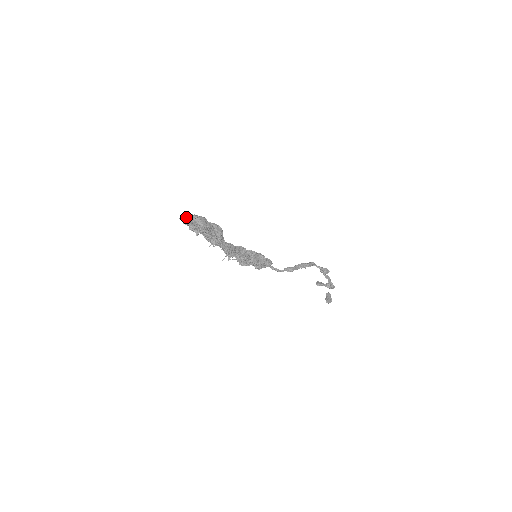
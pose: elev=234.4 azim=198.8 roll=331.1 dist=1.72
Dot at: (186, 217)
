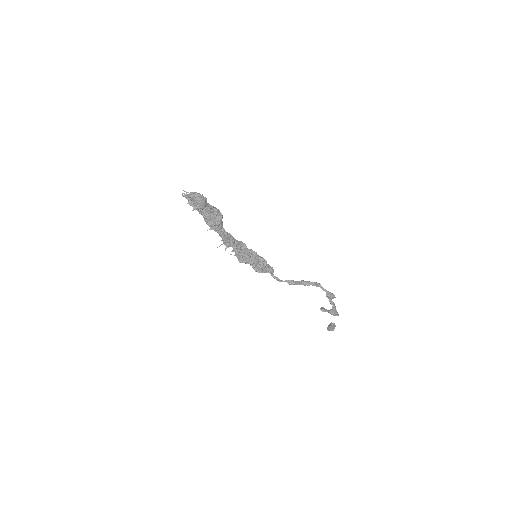
Dot at: occluded
